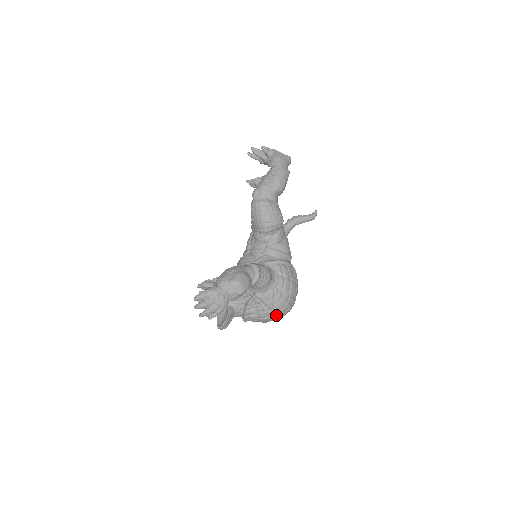
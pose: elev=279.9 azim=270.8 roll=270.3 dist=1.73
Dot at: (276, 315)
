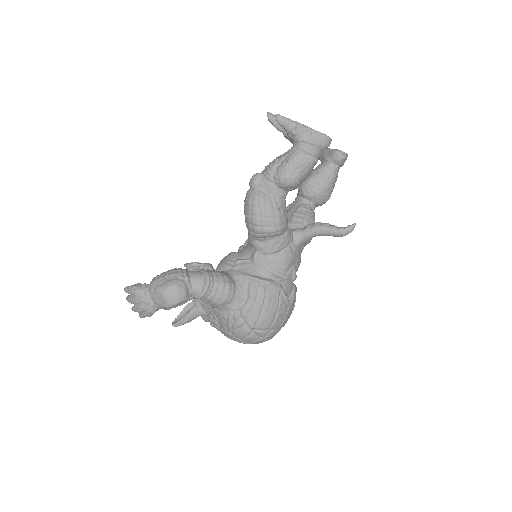
Dot at: (239, 340)
